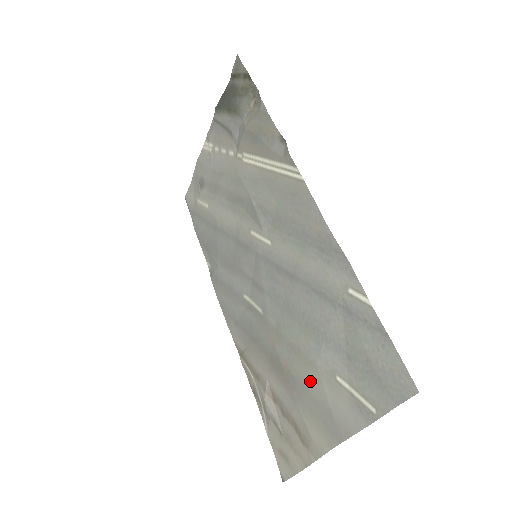
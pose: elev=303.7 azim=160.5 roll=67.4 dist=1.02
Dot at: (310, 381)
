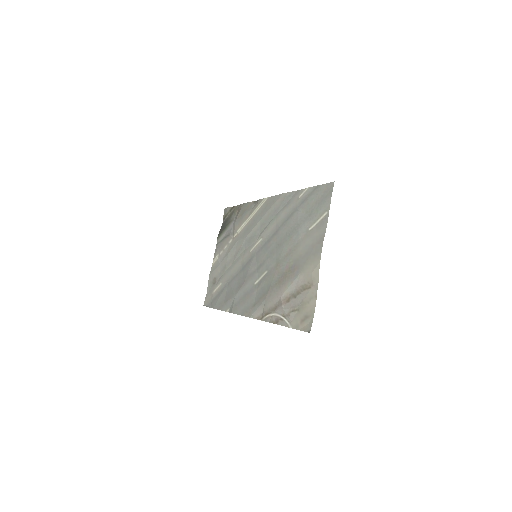
Dot at: (300, 251)
